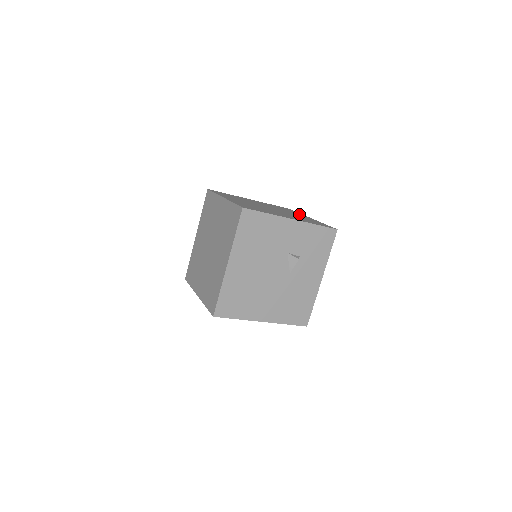
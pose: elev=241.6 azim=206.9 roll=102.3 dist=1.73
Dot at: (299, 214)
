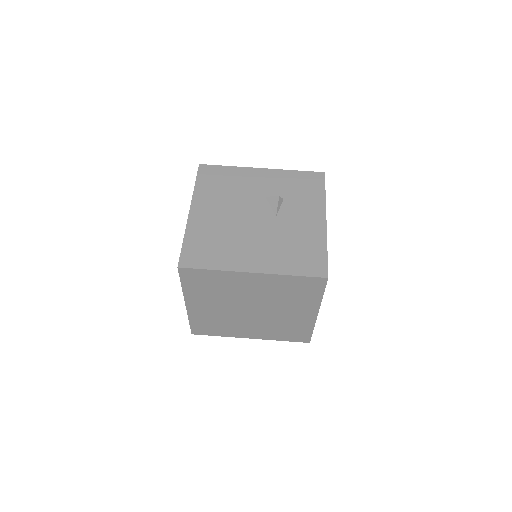
Dot at: occluded
